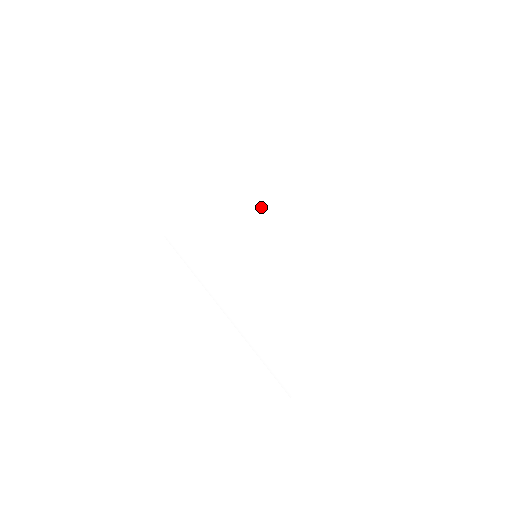
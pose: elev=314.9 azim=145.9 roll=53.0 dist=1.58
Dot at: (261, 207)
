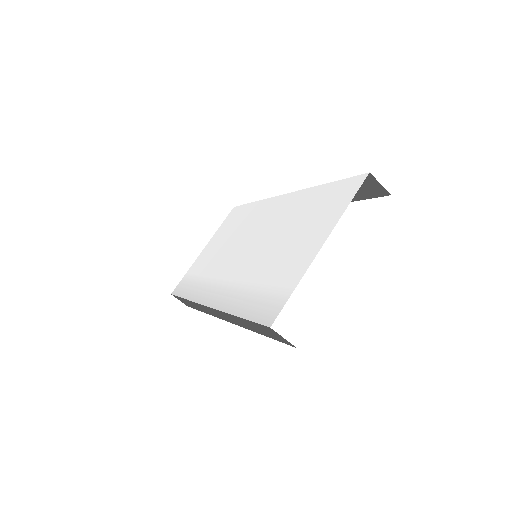
Dot at: (265, 211)
